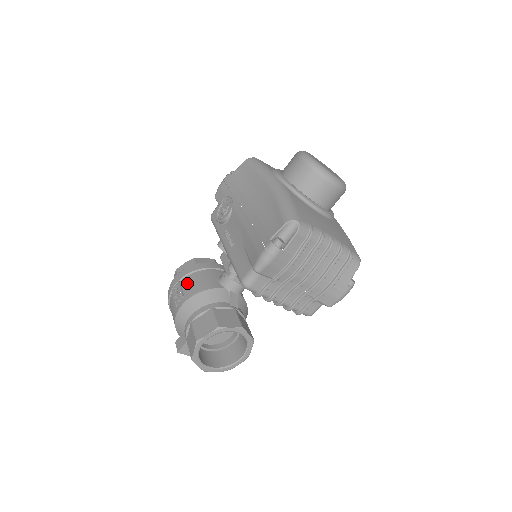
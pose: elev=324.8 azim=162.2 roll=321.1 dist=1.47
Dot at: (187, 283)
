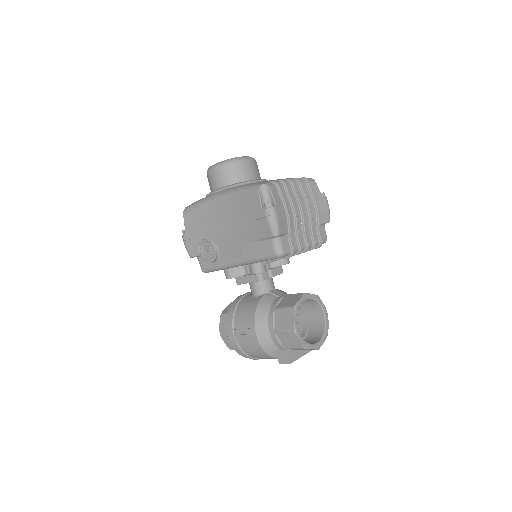
Dot at: (240, 322)
